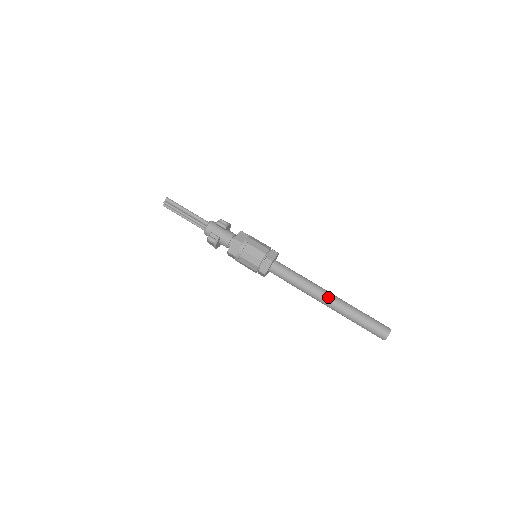
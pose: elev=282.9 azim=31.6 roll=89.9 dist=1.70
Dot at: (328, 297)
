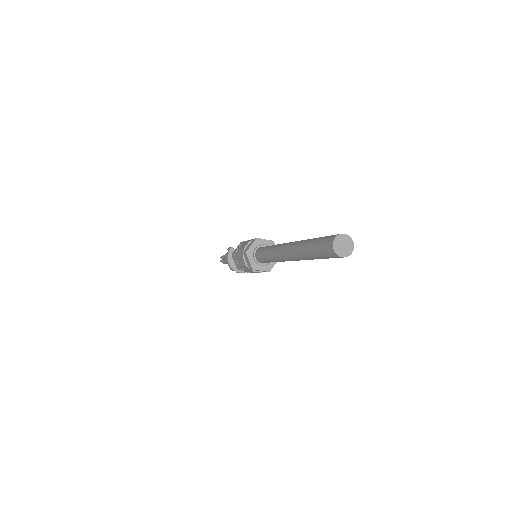
Dot at: (291, 242)
